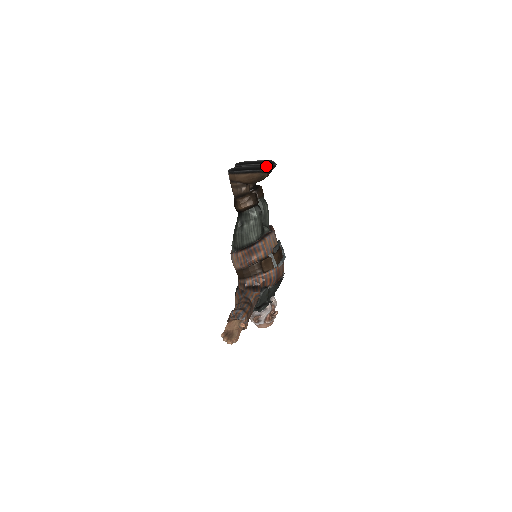
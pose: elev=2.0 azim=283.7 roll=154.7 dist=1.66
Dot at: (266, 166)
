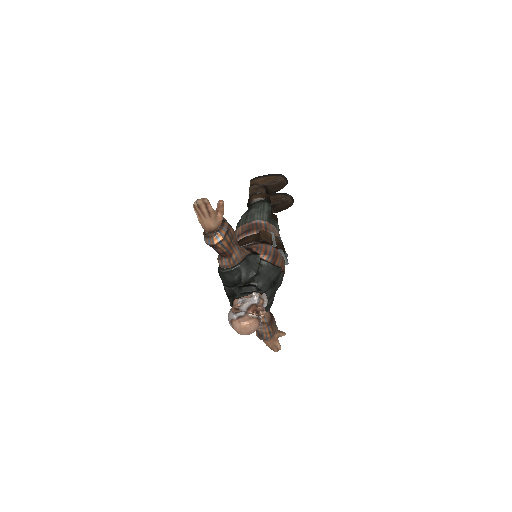
Dot at: occluded
